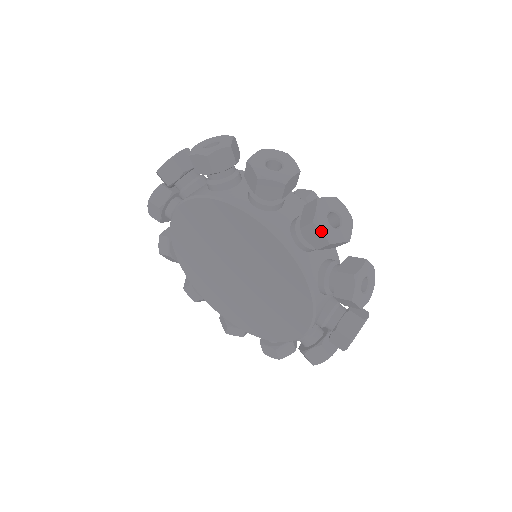
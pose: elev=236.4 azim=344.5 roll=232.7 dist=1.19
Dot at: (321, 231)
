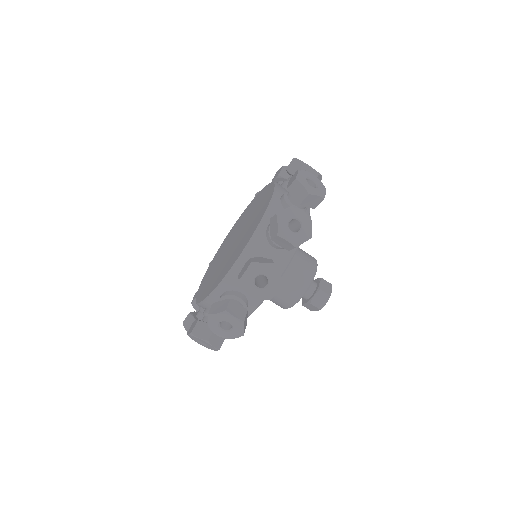
Dot at: (298, 172)
